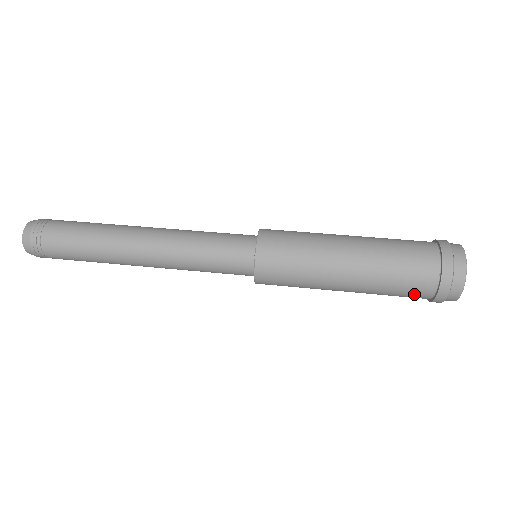
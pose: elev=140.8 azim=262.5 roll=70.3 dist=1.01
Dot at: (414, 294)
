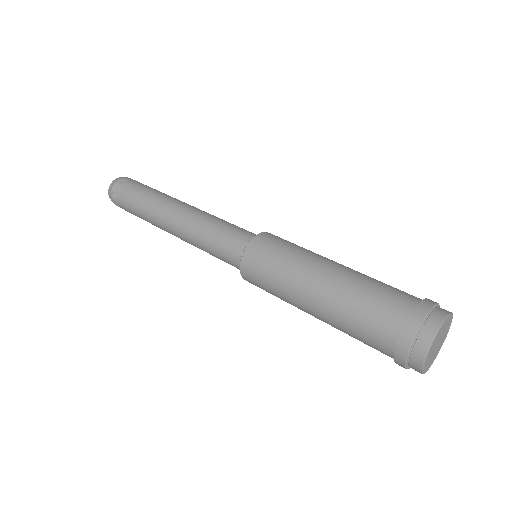
Dot at: (376, 349)
